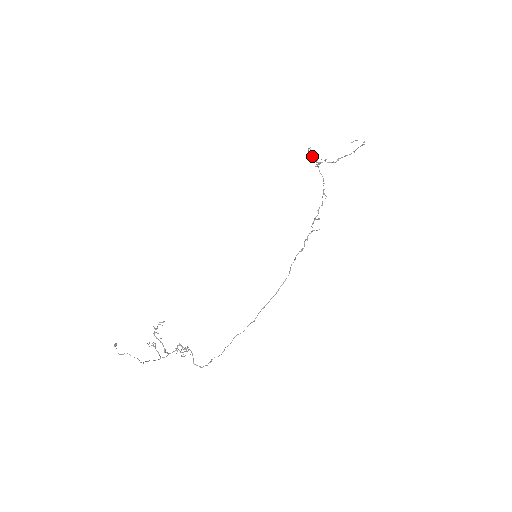
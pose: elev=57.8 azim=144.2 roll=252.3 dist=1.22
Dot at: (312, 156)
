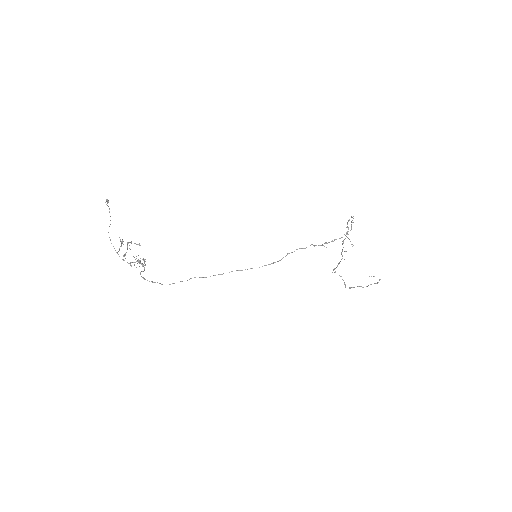
Dot at: (347, 231)
